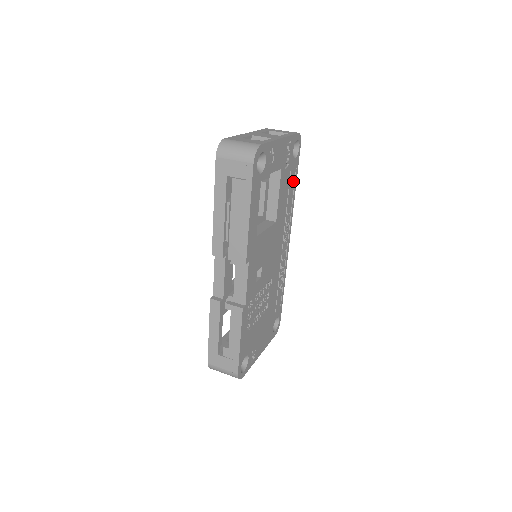
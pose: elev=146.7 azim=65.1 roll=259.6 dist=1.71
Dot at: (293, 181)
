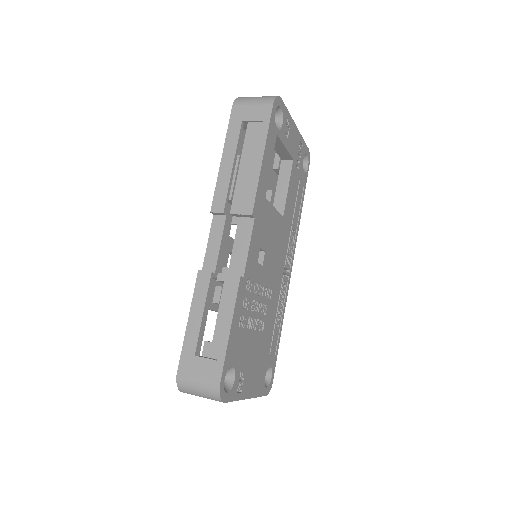
Dot at: (300, 196)
